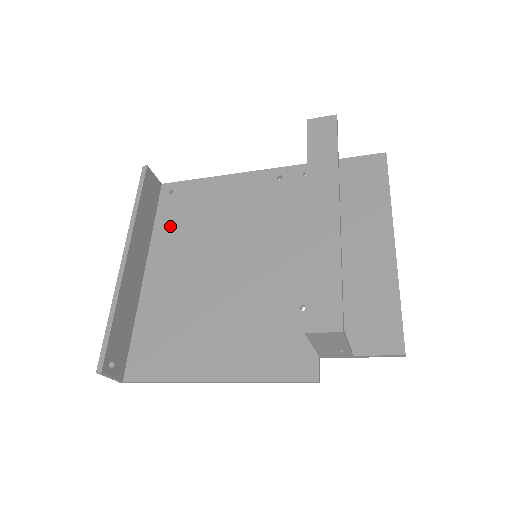
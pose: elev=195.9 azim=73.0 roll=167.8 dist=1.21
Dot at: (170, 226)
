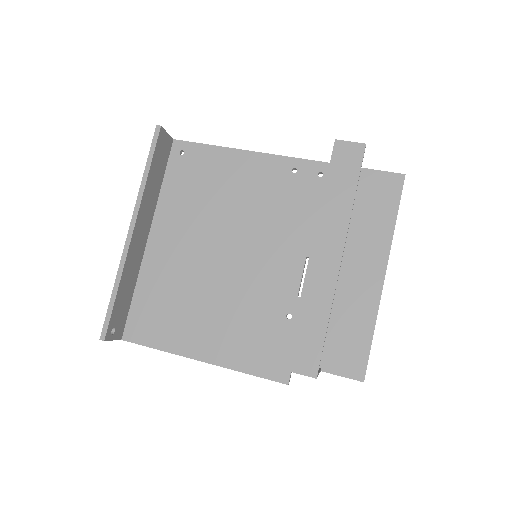
Dot at: (177, 194)
